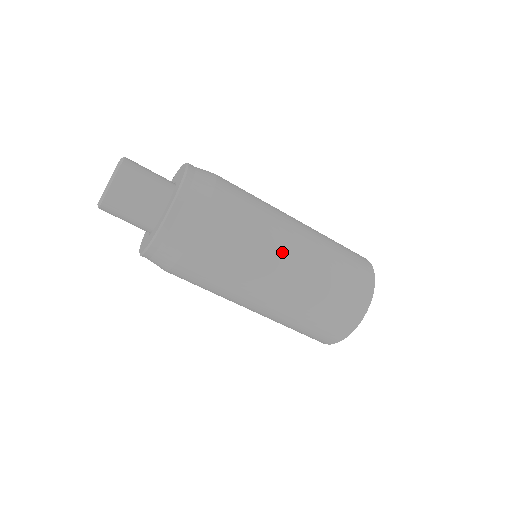
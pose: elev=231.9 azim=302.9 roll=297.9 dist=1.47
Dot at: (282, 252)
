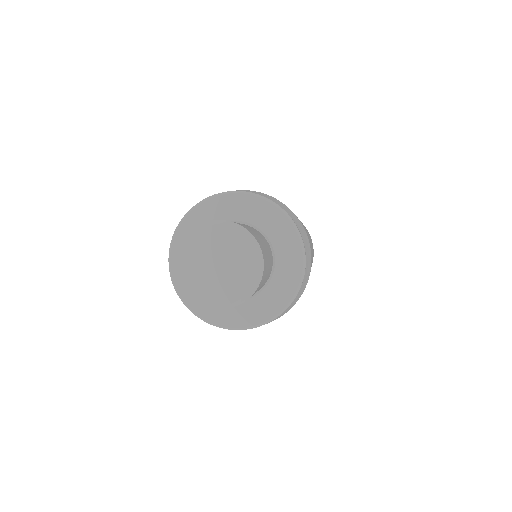
Dot at: occluded
